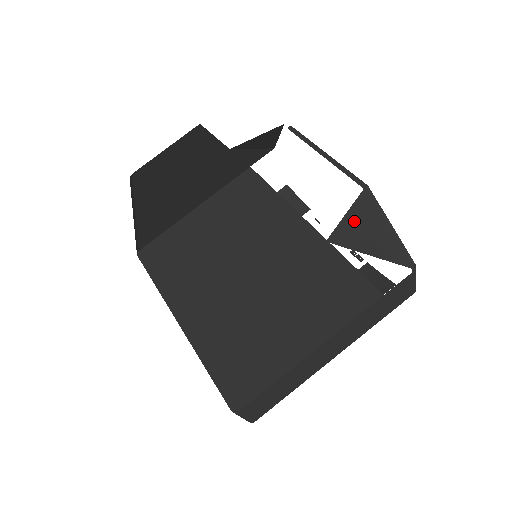
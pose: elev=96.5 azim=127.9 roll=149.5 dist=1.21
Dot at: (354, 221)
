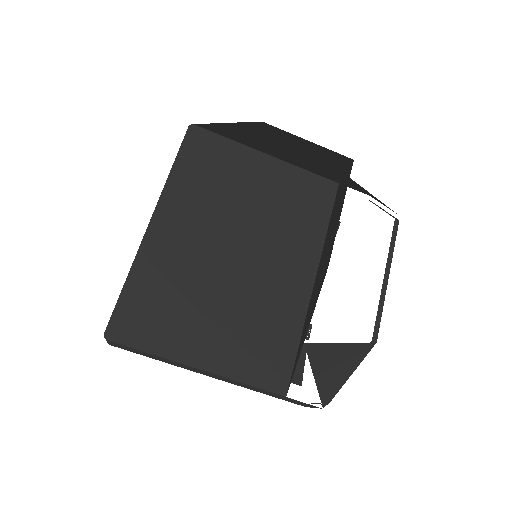
Dot at: (337, 351)
